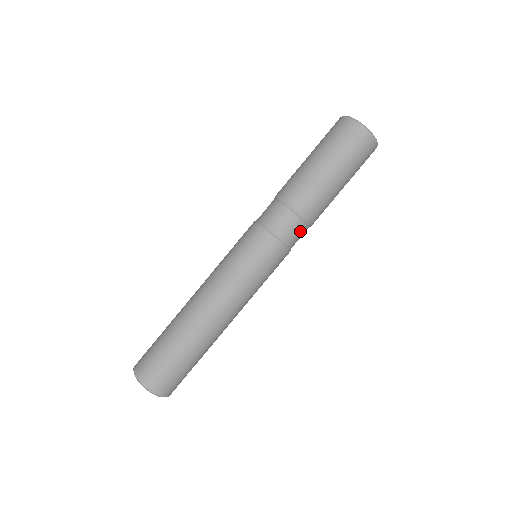
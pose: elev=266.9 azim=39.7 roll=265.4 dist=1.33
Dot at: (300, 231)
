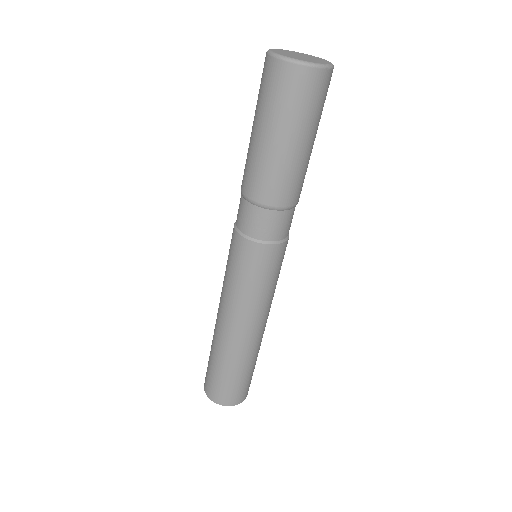
Dot at: occluded
